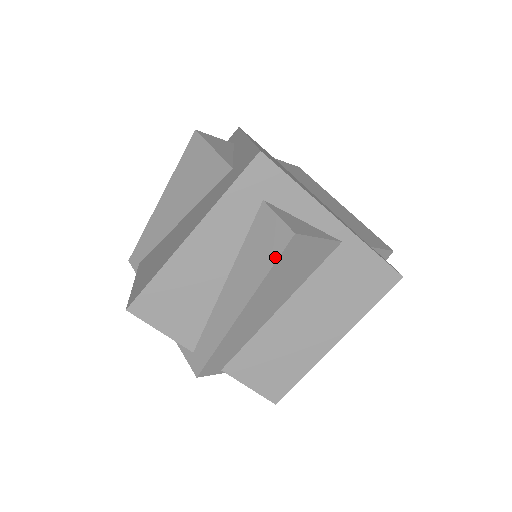
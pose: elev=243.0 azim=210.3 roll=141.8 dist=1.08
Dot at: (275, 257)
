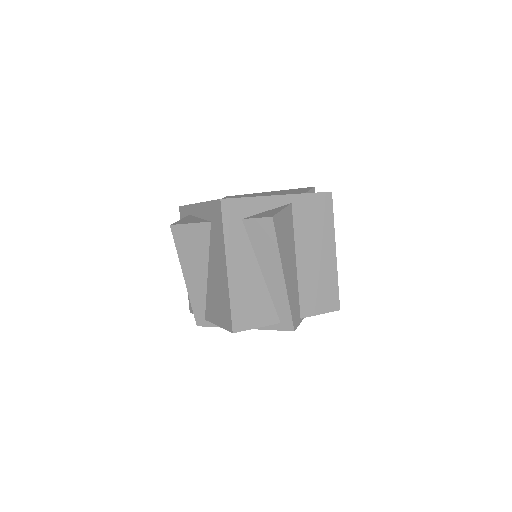
Dot at: (274, 236)
